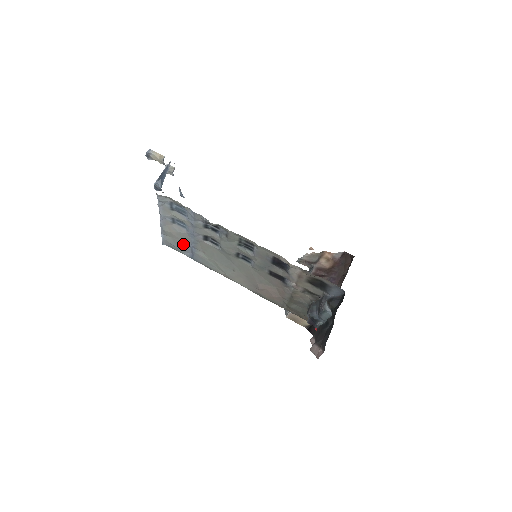
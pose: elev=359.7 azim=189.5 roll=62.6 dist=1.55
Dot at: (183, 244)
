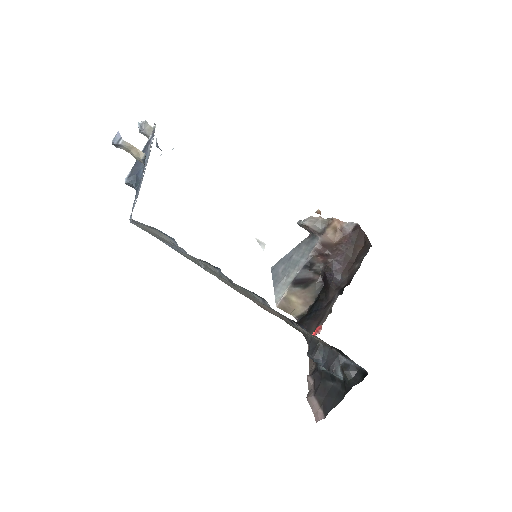
Dot at: (161, 239)
